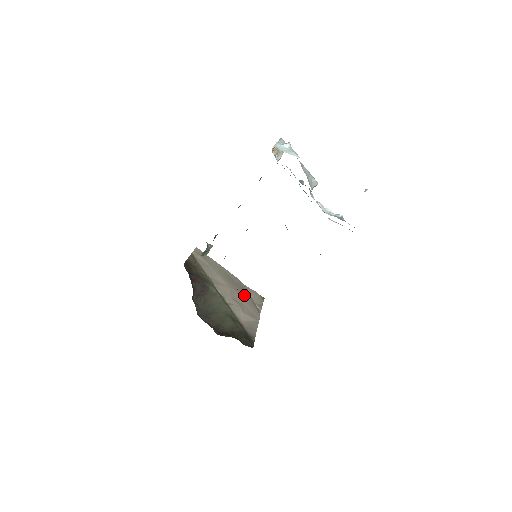
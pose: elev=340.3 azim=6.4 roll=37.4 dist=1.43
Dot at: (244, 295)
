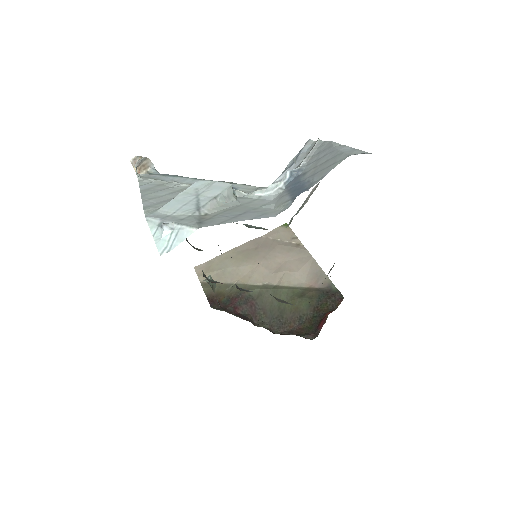
Dot at: (274, 250)
